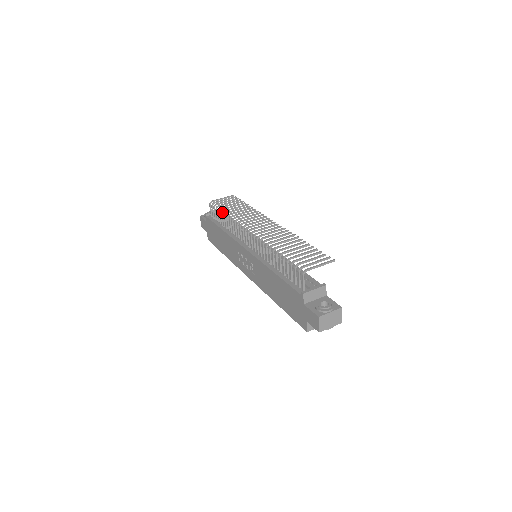
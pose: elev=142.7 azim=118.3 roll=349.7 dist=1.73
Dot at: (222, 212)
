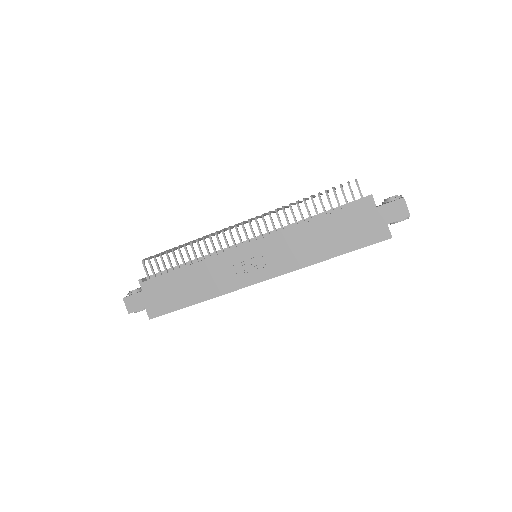
Dot at: occluded
